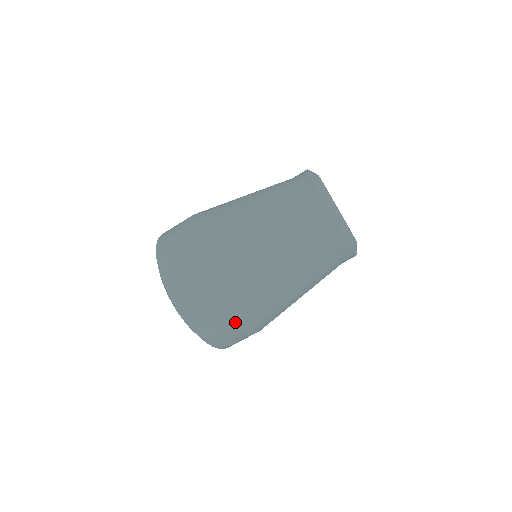
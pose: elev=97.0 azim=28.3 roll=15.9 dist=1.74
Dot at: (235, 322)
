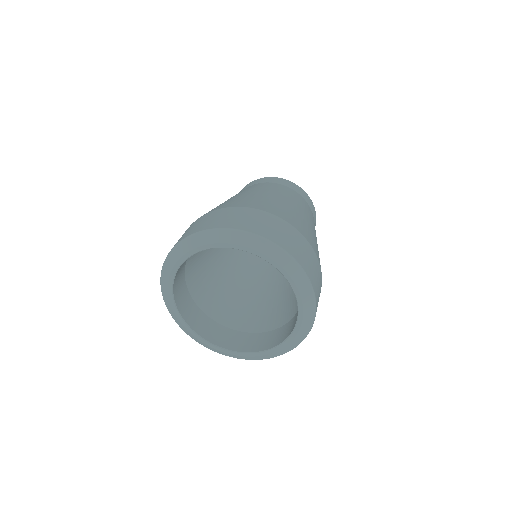
Dot at: (312, 250)
